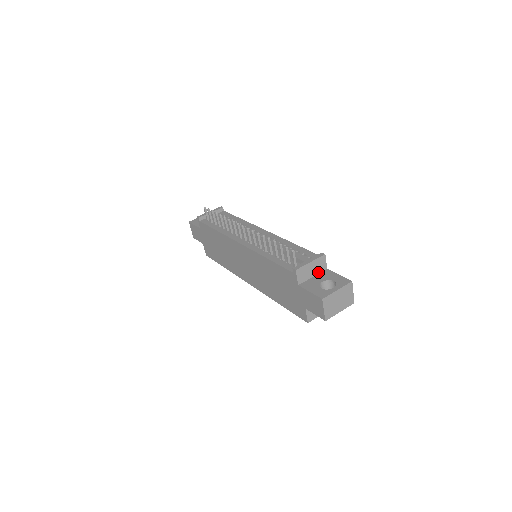
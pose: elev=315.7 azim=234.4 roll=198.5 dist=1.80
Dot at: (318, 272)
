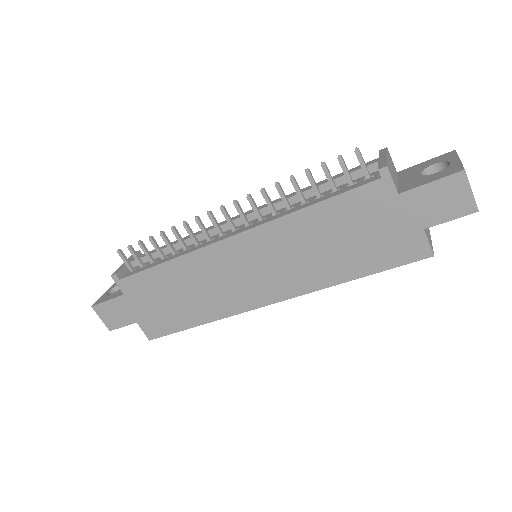
Dot at: (396, 176)
